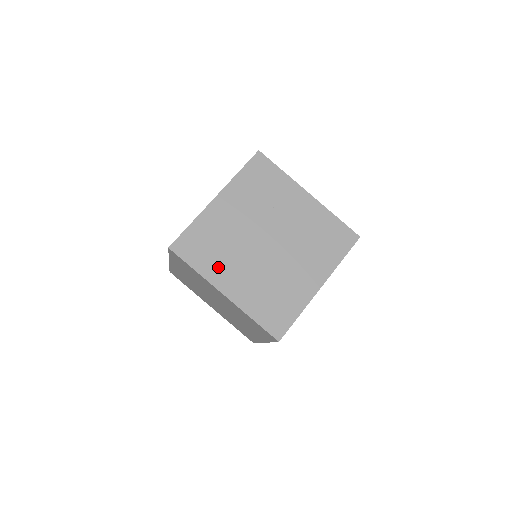
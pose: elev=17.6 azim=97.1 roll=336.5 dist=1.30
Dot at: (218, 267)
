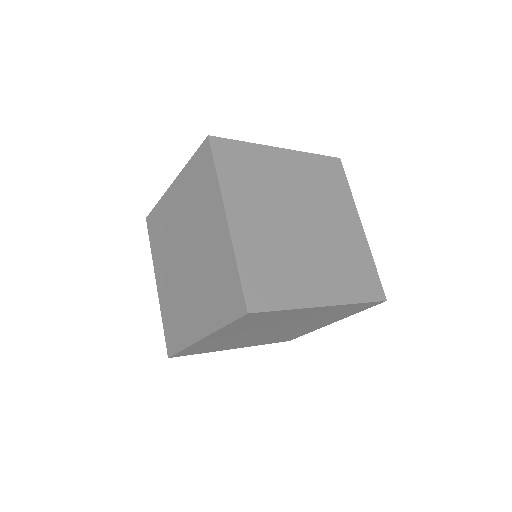
Dot at: (224, 347)
